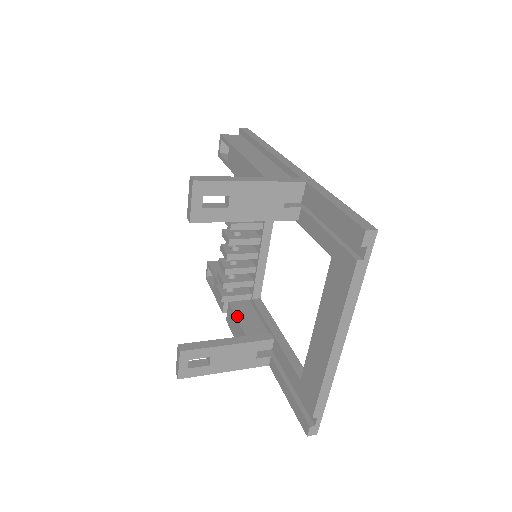
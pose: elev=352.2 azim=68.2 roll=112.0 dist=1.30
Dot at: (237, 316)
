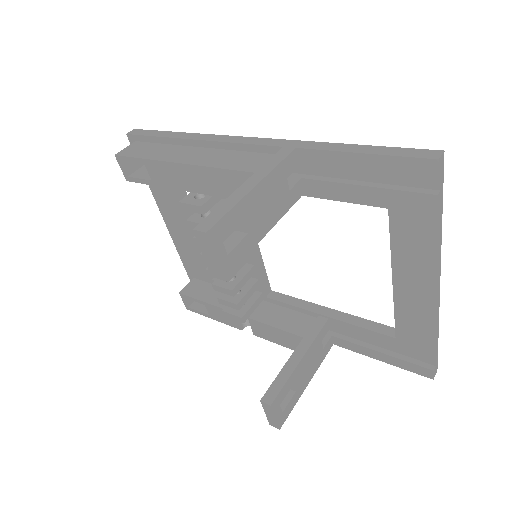
Dot at: (271, 325)
